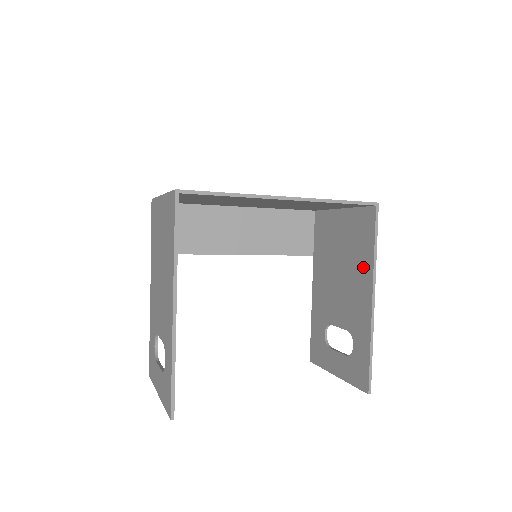
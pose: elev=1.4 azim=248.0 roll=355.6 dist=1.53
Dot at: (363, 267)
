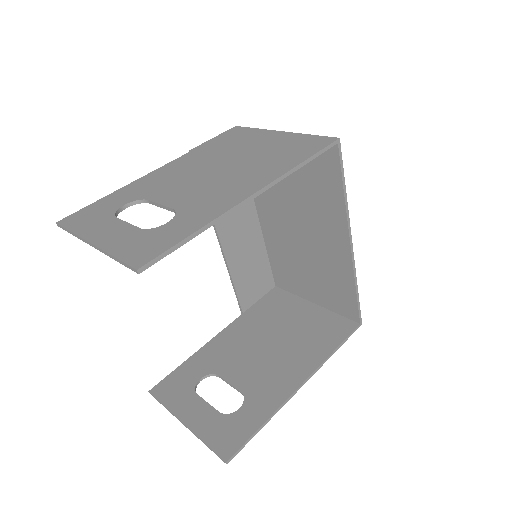
Dot at: (309, 355)
